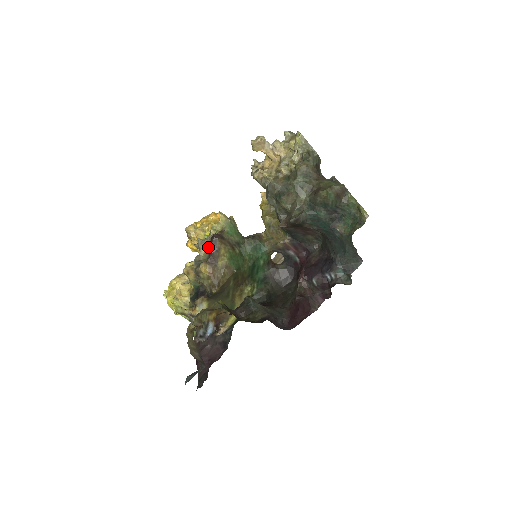
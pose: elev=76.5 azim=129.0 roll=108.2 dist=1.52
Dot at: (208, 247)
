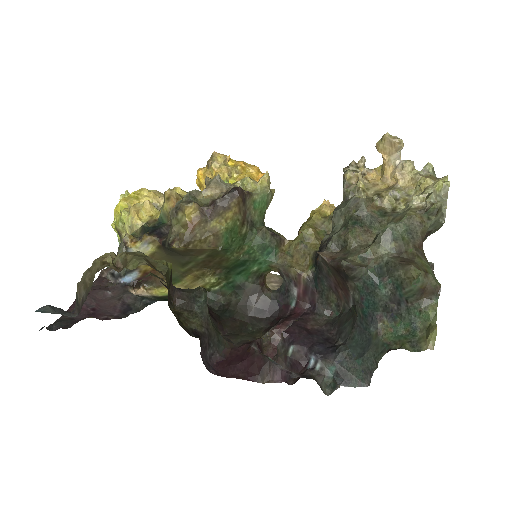
Dot at: (219, 194)
